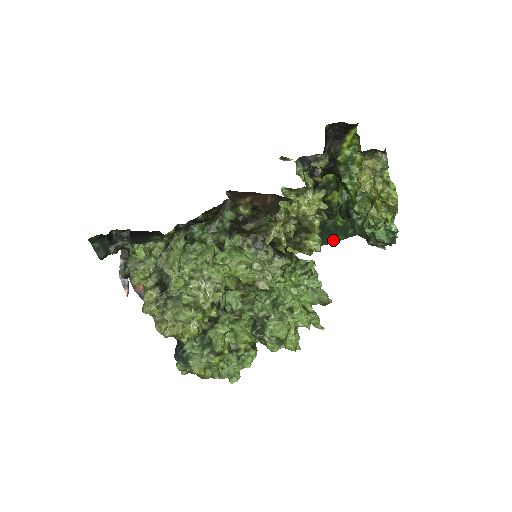
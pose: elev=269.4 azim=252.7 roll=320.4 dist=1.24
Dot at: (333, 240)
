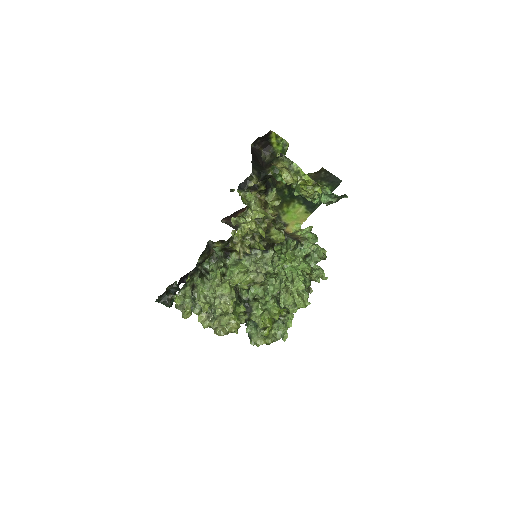
Dot at: occluded
